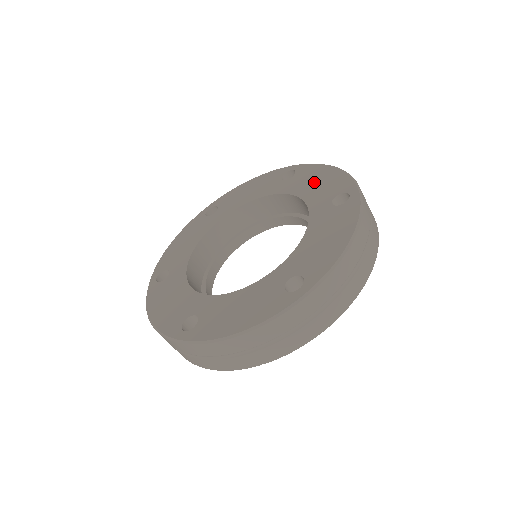
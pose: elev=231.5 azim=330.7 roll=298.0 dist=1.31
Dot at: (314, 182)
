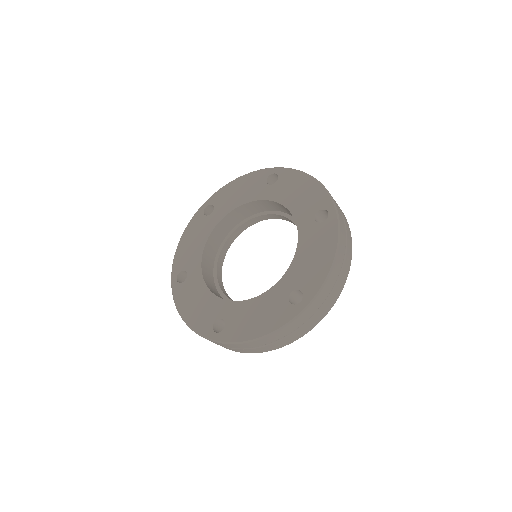
Dot at: (297, 192)
